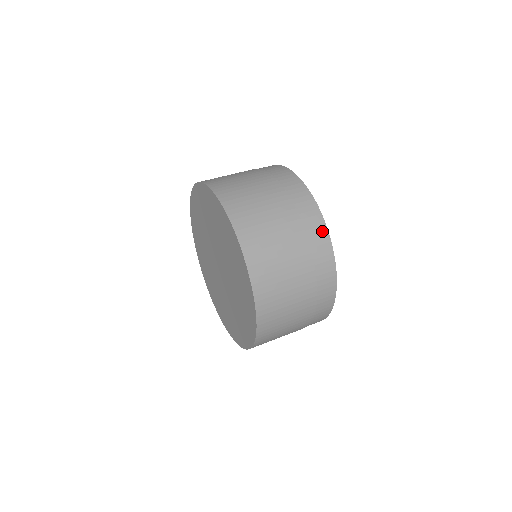
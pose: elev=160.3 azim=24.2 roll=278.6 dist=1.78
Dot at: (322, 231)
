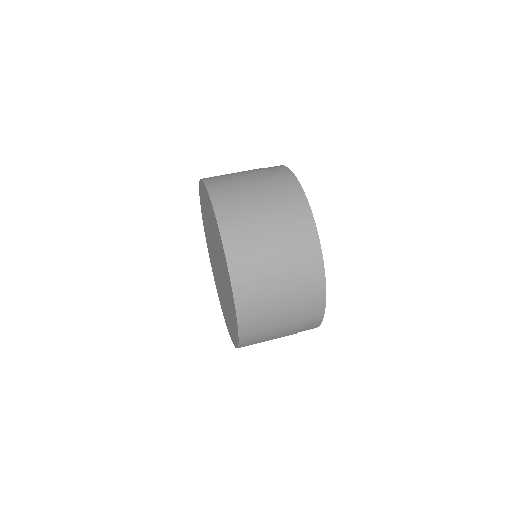
Dot at: (313, 242)
